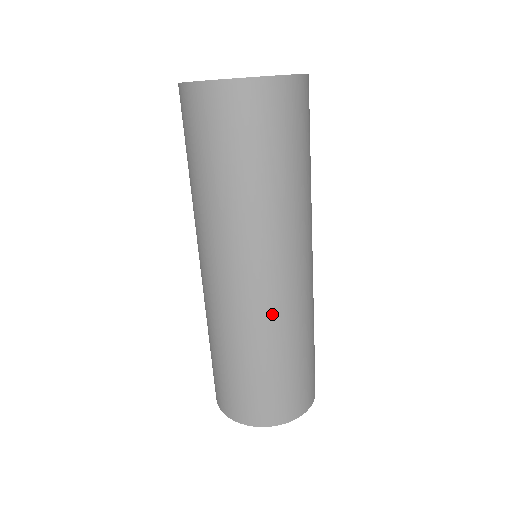
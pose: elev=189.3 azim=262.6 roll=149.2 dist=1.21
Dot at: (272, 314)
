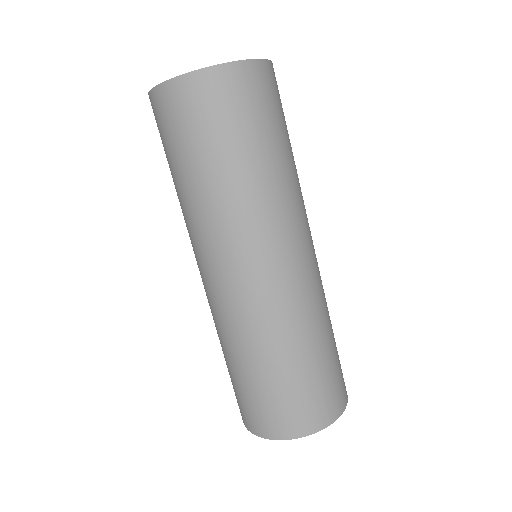
Dot at: (318, 287)
